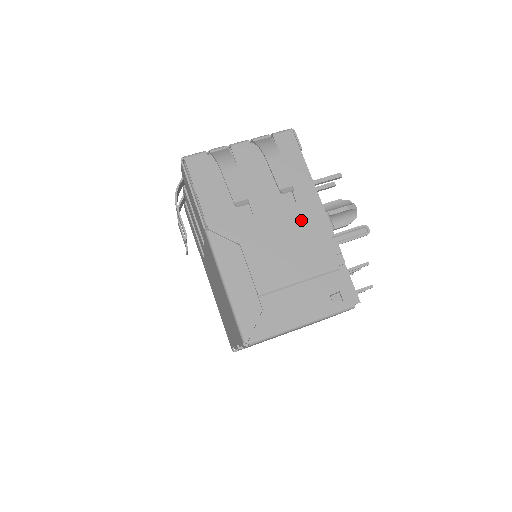
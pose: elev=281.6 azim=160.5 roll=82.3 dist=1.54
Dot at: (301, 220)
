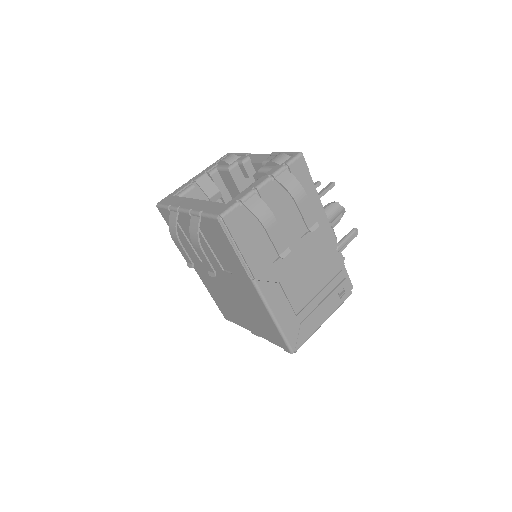
Dot at: (317, 242)
